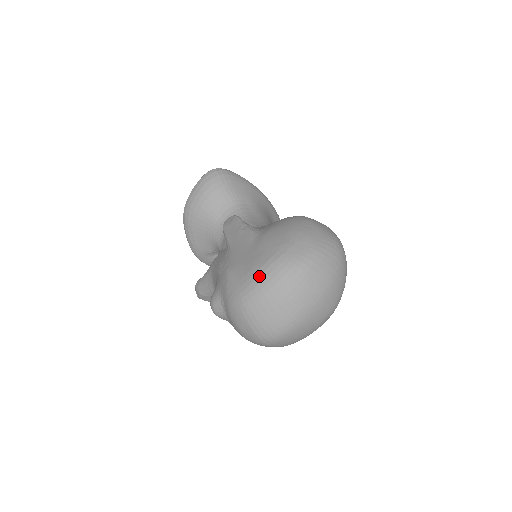
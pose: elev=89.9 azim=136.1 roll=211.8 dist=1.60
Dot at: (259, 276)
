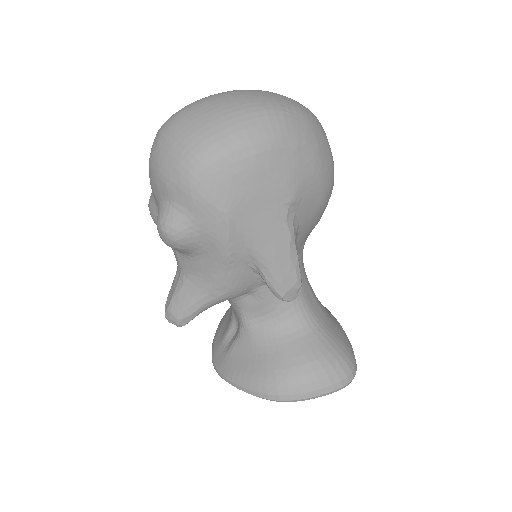
Dot at: occluded
